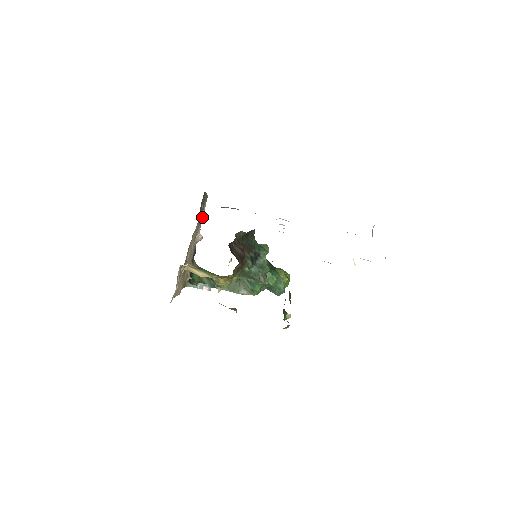
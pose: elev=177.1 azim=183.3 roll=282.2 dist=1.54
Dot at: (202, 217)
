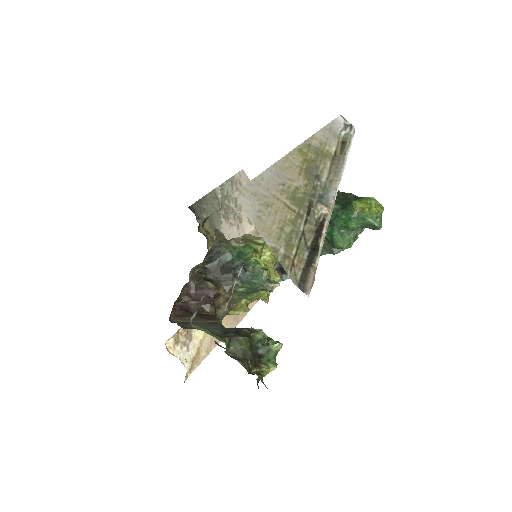
Dot at: occluded
